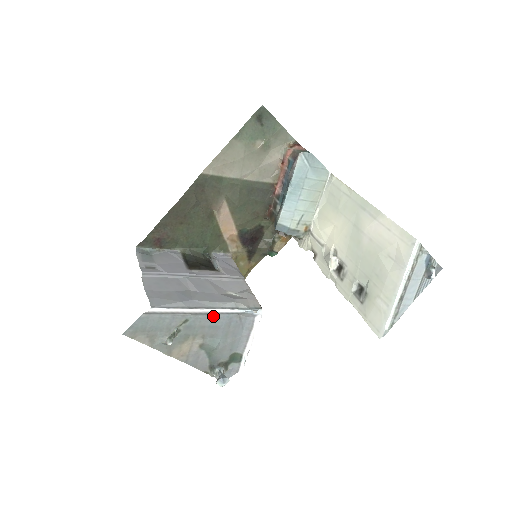
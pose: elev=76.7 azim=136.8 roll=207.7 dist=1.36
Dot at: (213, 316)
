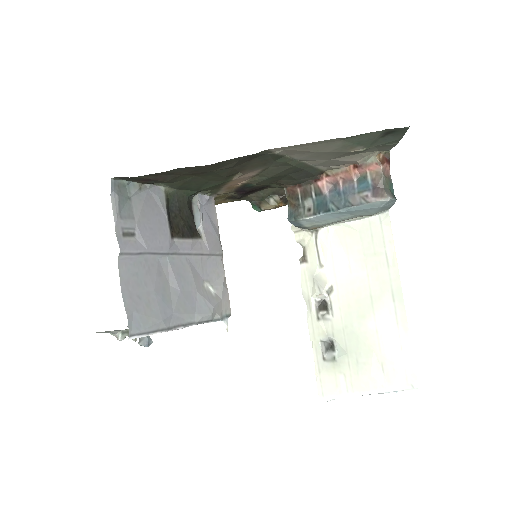
Dot at: occluded
